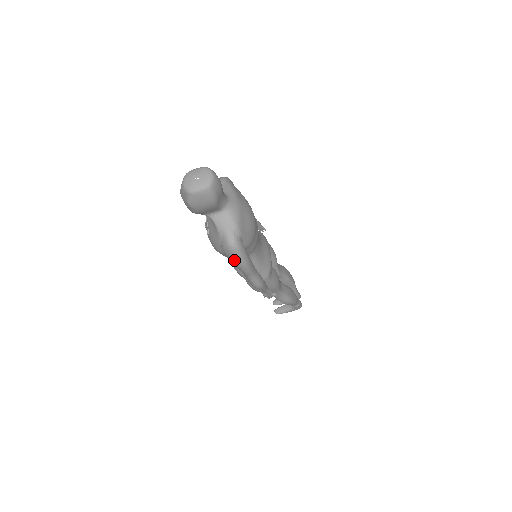
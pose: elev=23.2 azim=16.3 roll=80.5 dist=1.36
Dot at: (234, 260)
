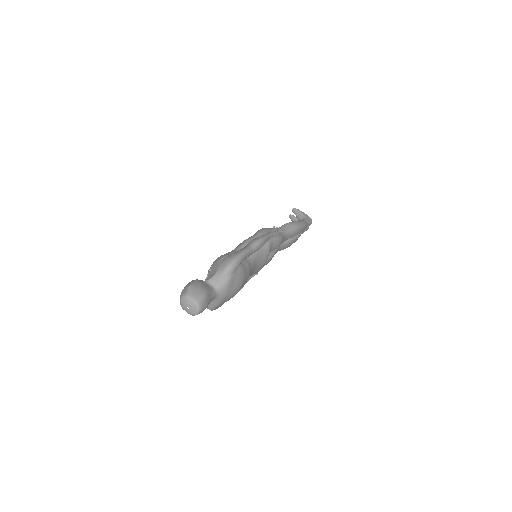
Dot at: occluded
